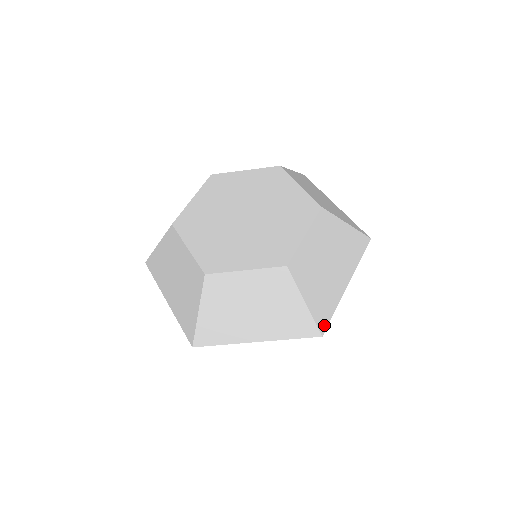
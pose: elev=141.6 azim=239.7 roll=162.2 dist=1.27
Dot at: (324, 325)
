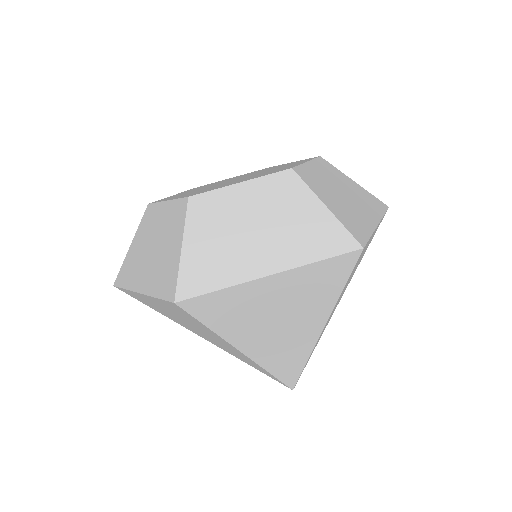
Dot at: (188, 292)
